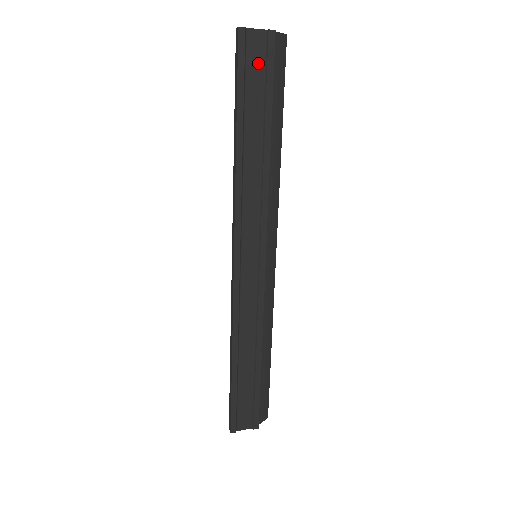
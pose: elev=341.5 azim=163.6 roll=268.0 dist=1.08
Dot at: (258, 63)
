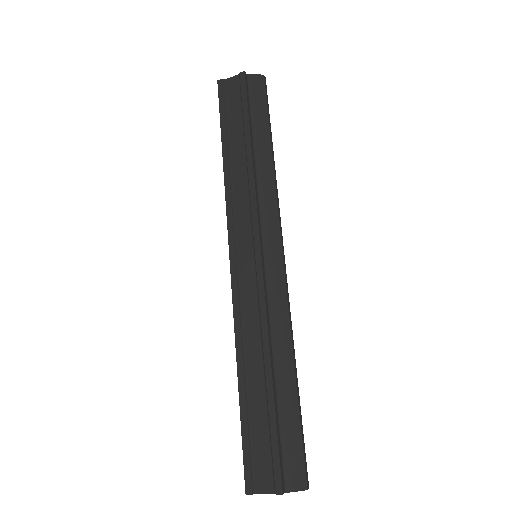
Dot at: (235, 97)
